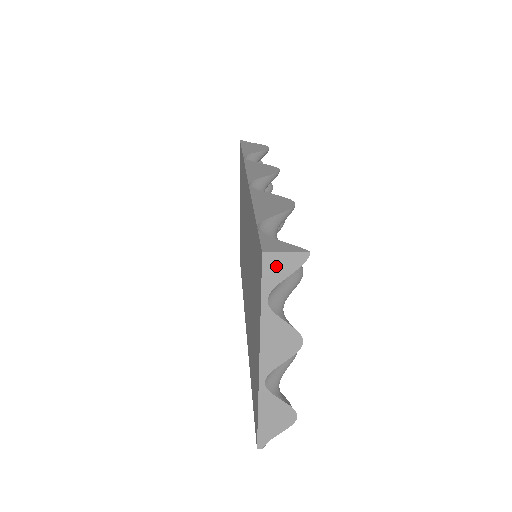
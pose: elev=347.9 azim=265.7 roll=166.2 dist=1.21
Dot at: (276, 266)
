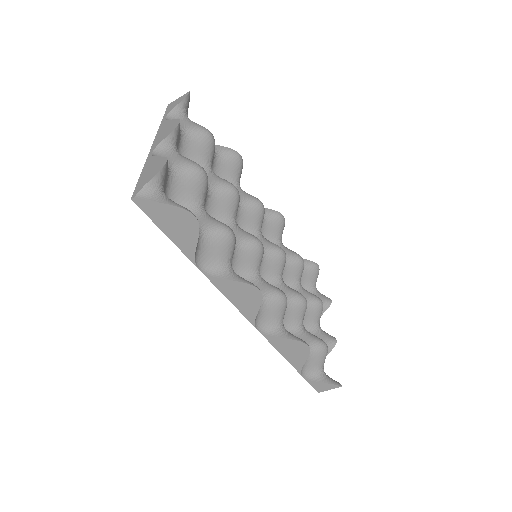
Dot at: (173, 105)
